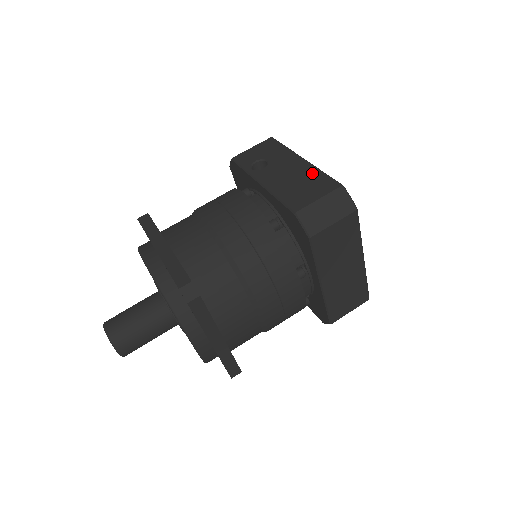
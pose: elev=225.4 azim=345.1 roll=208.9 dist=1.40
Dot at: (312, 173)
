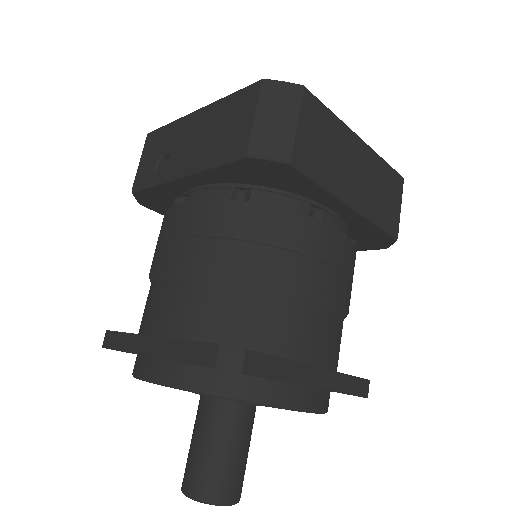
Dot at: (219, 108)
